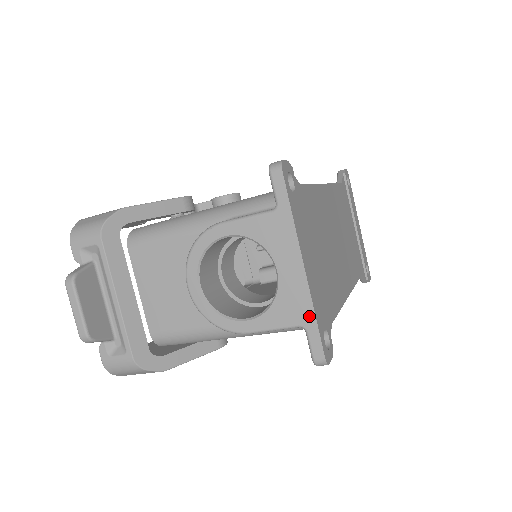
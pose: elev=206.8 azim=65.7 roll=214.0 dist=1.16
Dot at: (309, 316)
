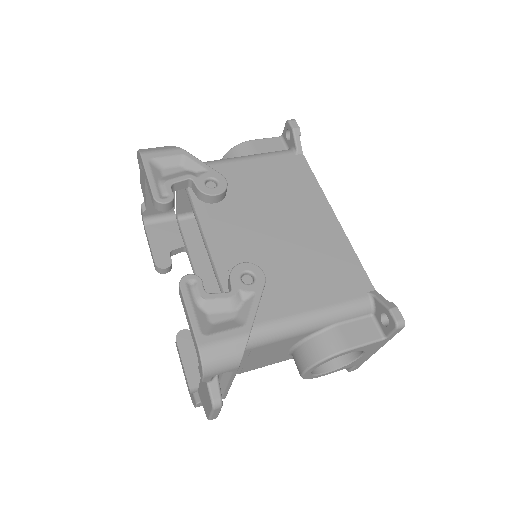
Dot at: (362, 362)
